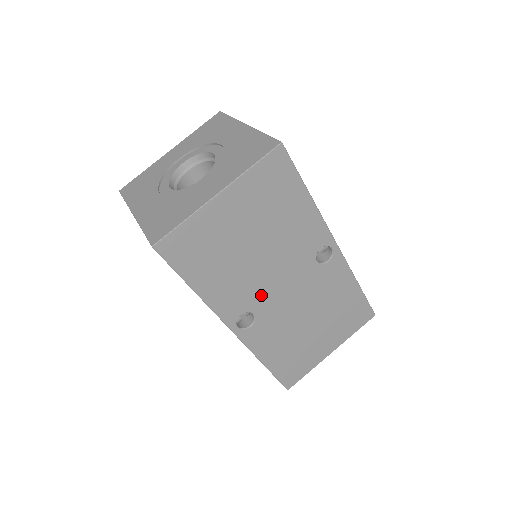
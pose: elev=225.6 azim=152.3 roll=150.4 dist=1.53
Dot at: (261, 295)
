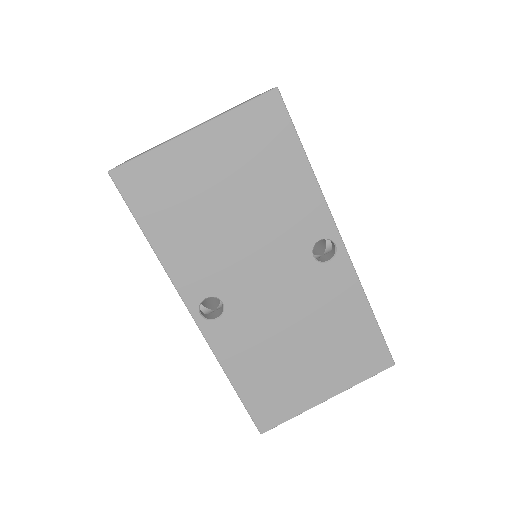
Dot at: (235, 279)
